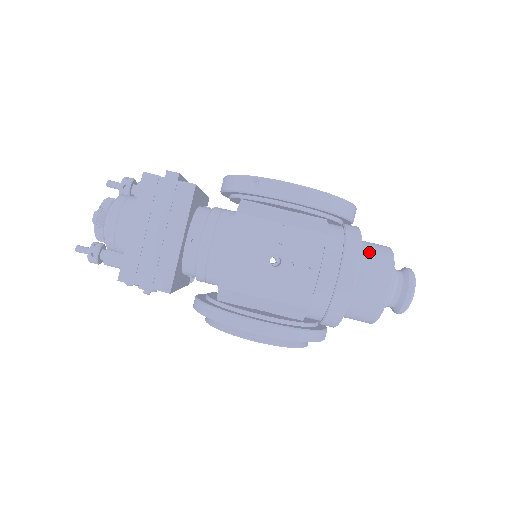
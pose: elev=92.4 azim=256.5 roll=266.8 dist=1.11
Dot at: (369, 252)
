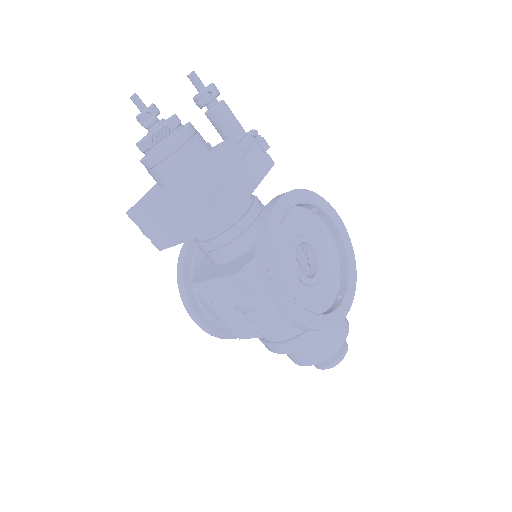
Dot at: (319, 342)
